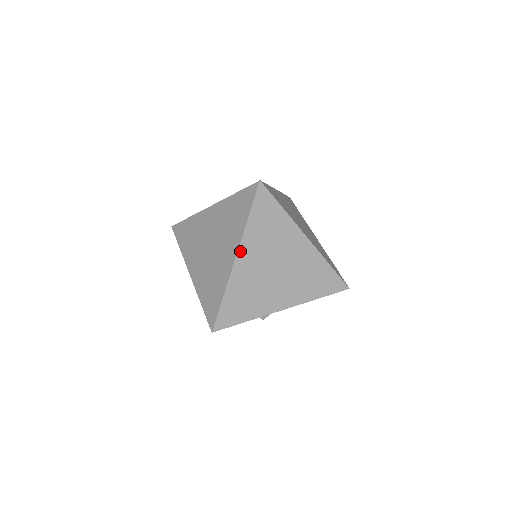
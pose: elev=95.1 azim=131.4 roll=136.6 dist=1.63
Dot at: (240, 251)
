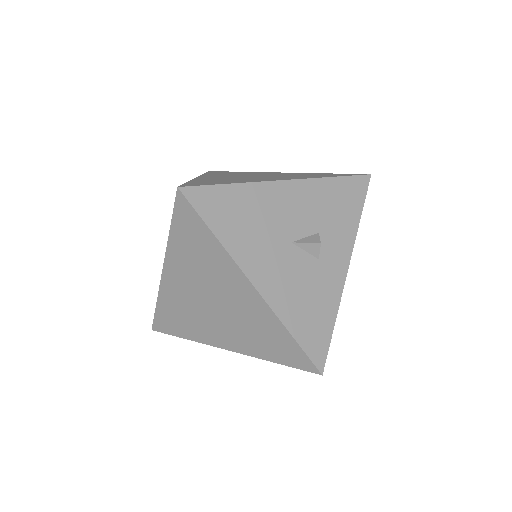
Dot at: (237, 351)
